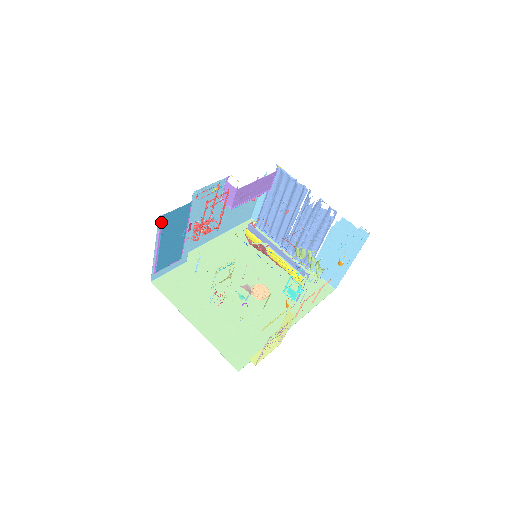
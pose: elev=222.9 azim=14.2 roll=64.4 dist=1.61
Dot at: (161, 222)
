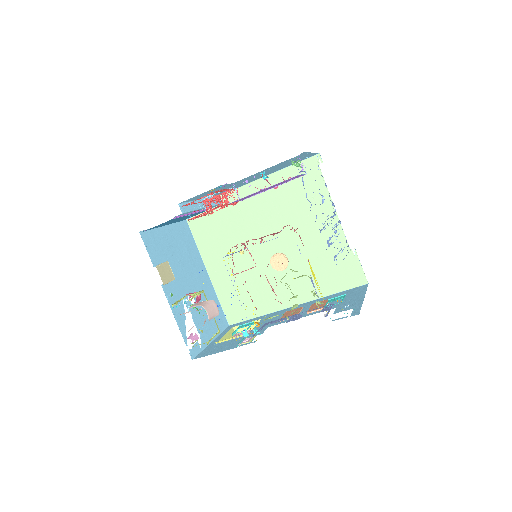
Dot at: occluded
